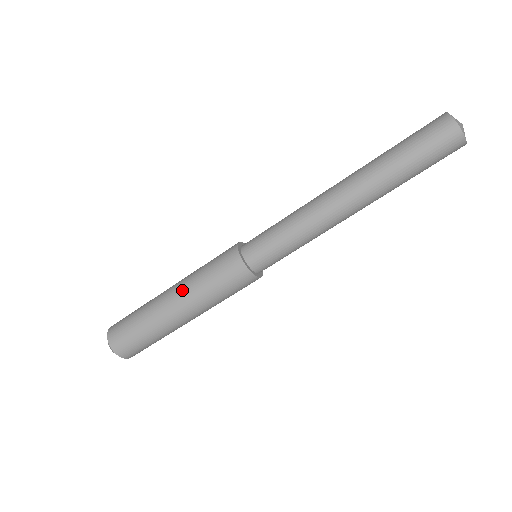
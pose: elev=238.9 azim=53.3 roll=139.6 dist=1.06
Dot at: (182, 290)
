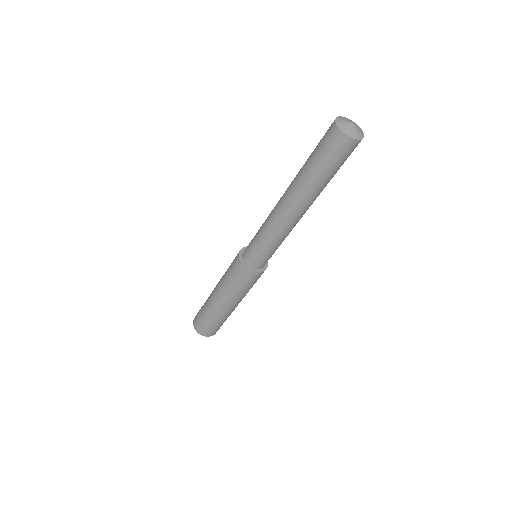
Dot at: (220, 292)
